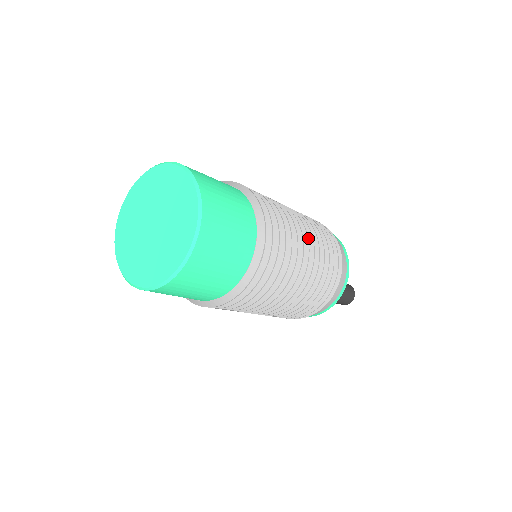
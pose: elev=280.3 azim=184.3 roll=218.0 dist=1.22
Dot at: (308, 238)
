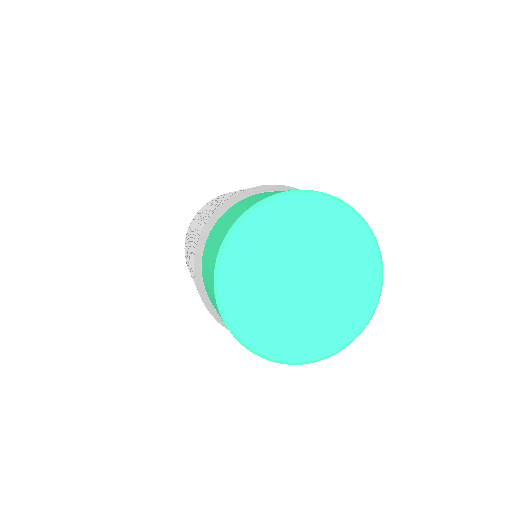
Dot at: occluded
